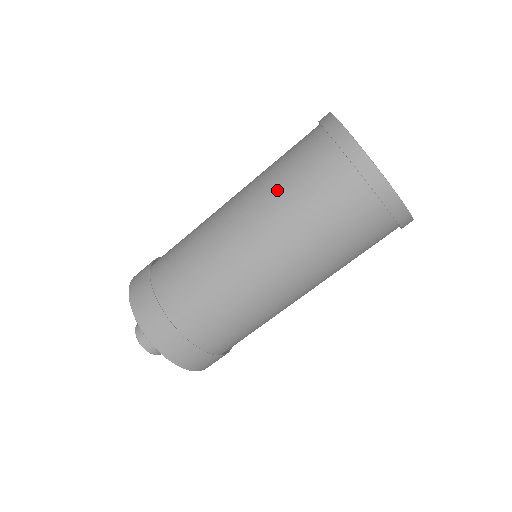
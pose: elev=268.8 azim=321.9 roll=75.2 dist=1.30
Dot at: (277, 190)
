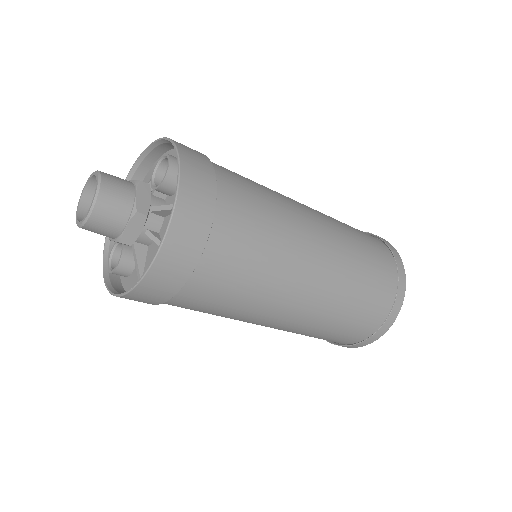
Dot at: occluded
